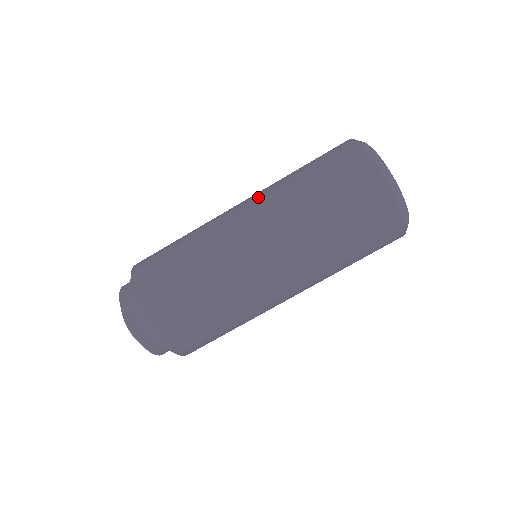
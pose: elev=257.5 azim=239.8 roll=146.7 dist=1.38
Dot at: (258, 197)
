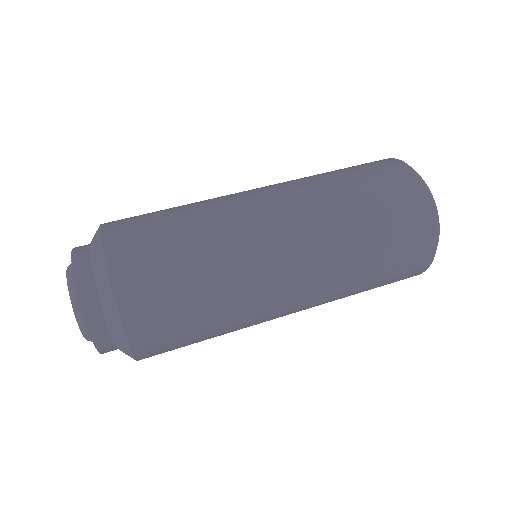
Dot at: occluded
